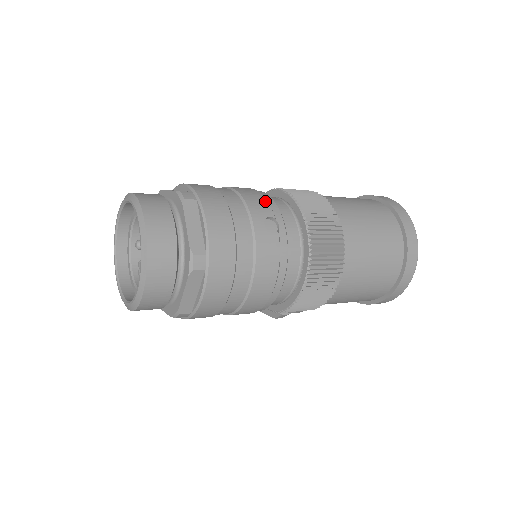
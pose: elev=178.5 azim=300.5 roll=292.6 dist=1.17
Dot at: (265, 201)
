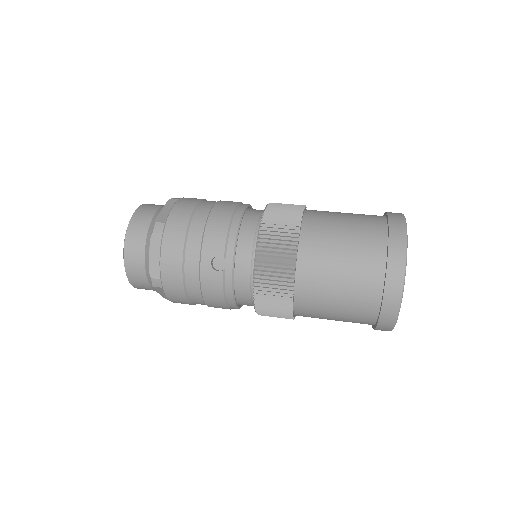
Dot at: (224, 238)
